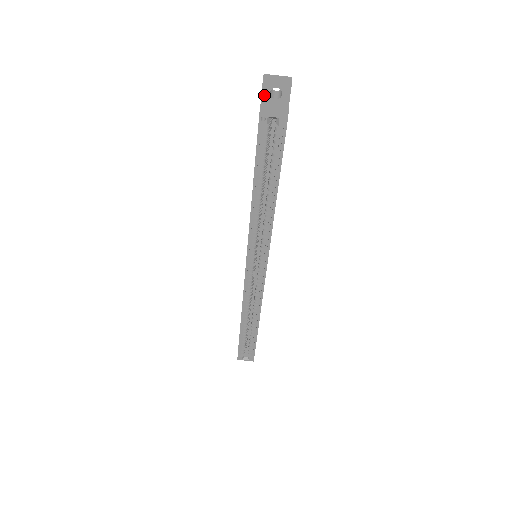
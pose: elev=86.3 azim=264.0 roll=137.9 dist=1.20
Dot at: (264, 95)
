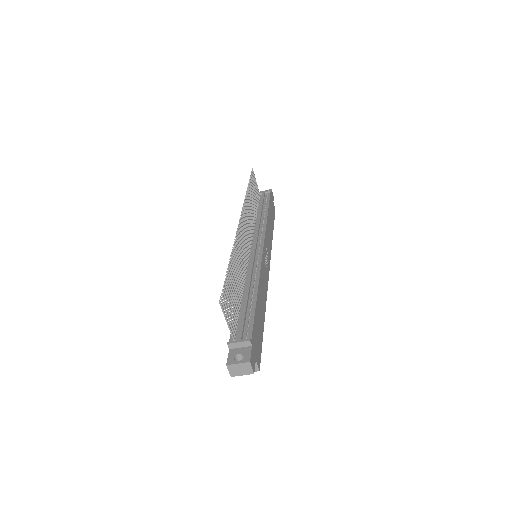
Dot at: occluded
